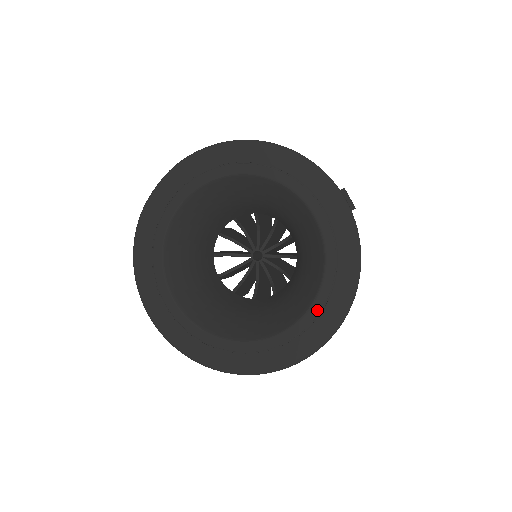
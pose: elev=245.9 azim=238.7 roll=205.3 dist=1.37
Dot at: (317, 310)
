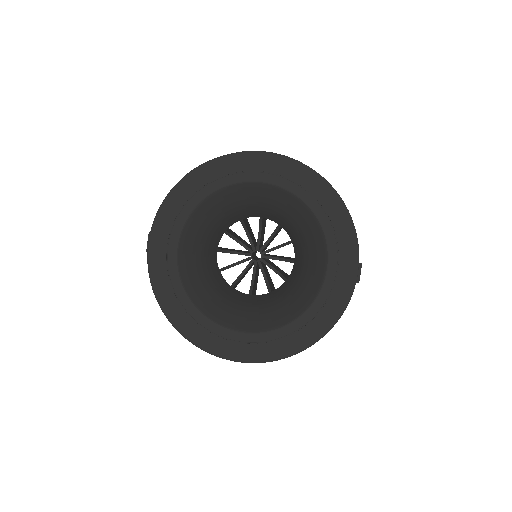
Dot at: (280, 335)
